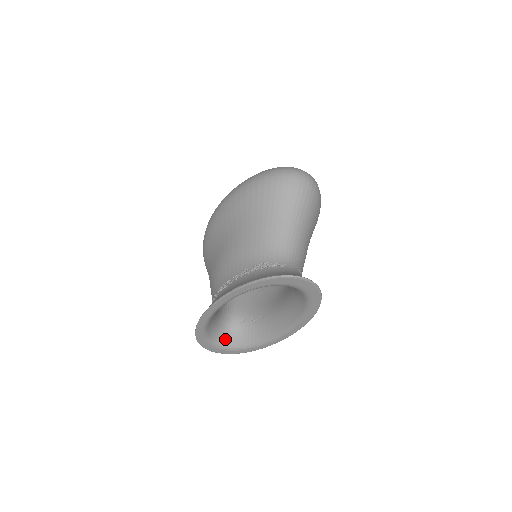
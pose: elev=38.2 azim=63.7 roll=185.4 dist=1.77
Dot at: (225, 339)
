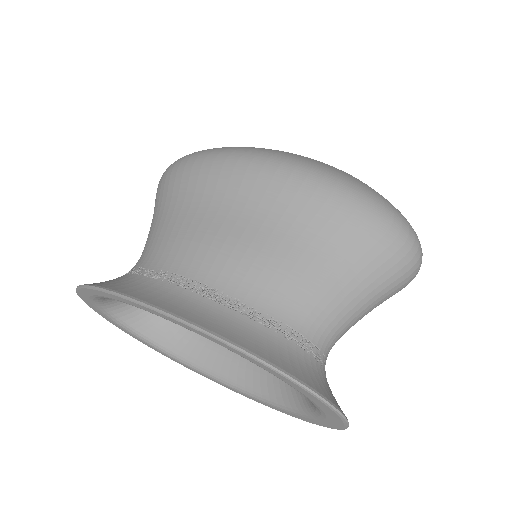
Dot at: (116, 304)
